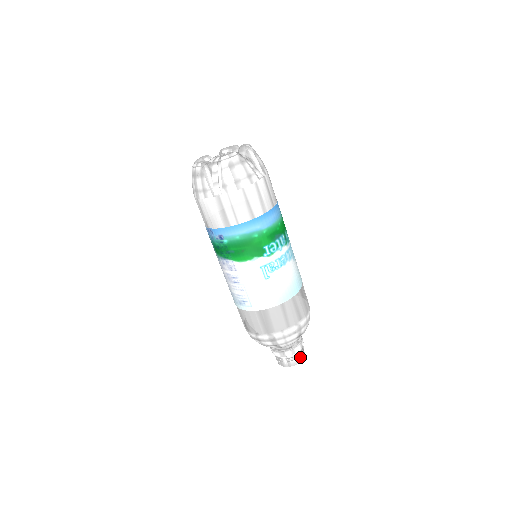
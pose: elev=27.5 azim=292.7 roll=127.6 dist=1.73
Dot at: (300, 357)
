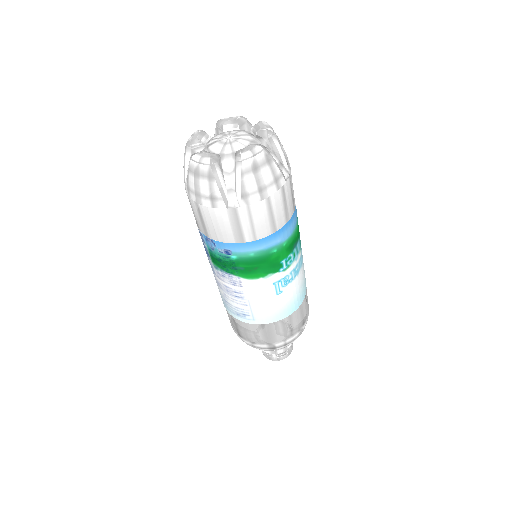
Dot at: (290, 350)
